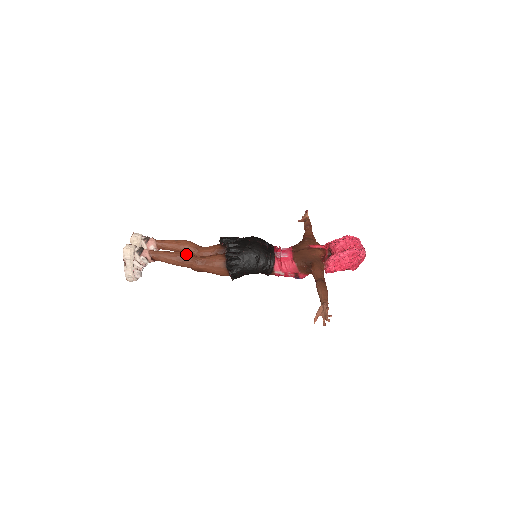
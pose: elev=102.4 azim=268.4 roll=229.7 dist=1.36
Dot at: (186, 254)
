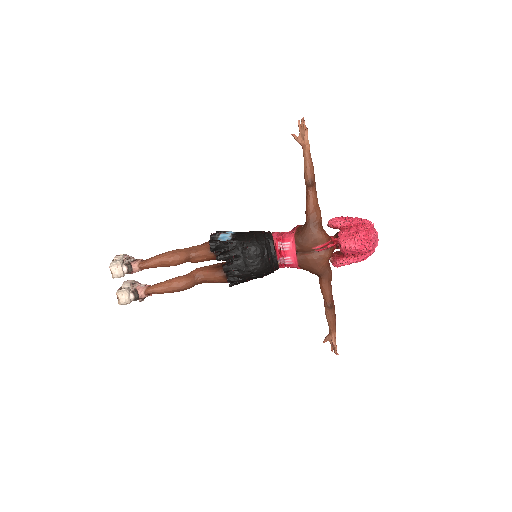
Dot at: (184, 287)
